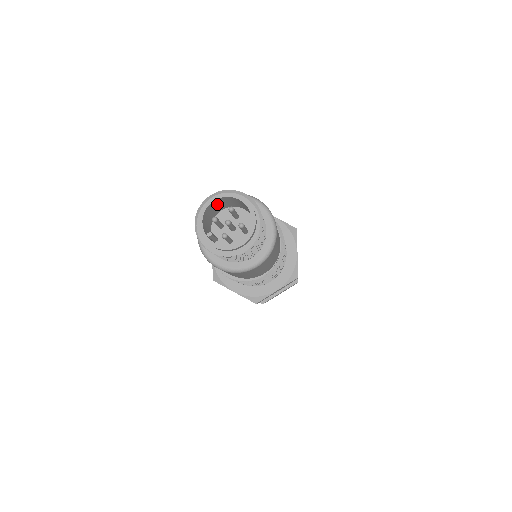
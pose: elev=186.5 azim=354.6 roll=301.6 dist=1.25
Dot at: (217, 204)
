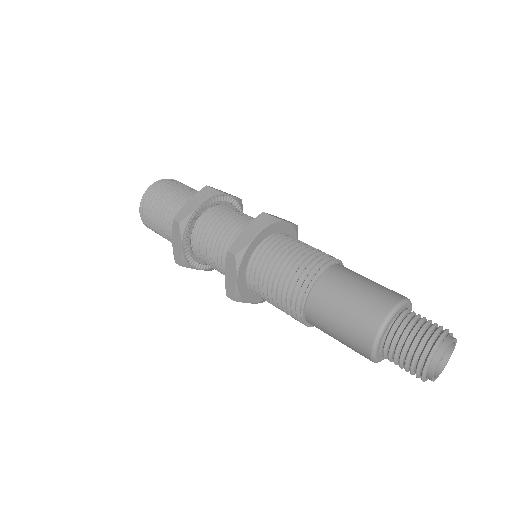
Dot at: (422, 363)
